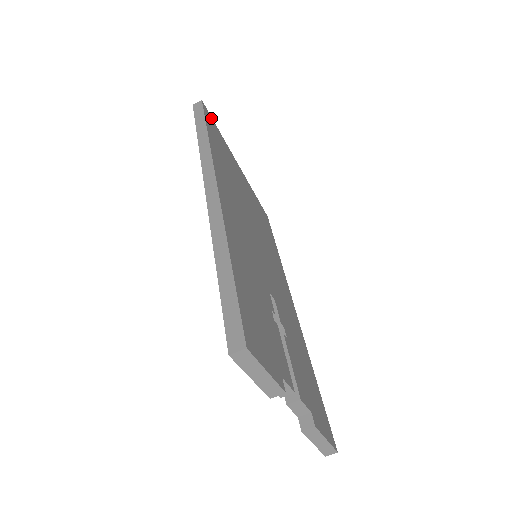
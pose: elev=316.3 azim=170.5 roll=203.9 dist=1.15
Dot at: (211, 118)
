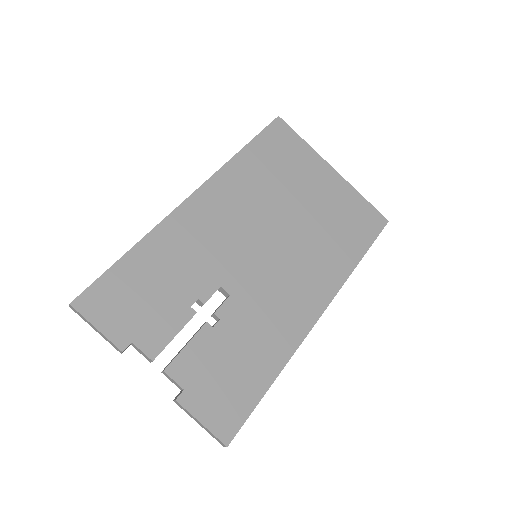
Dot at: (289, 130)
